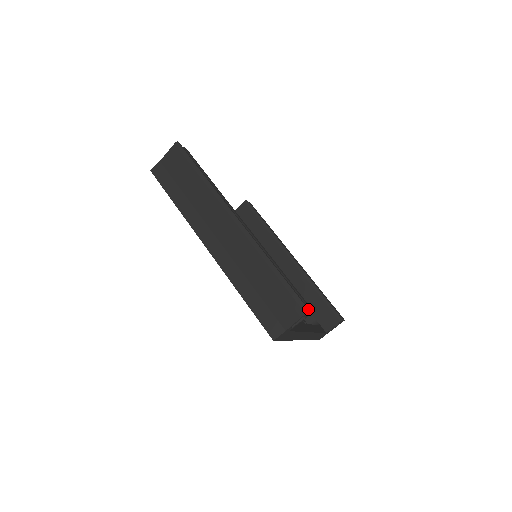
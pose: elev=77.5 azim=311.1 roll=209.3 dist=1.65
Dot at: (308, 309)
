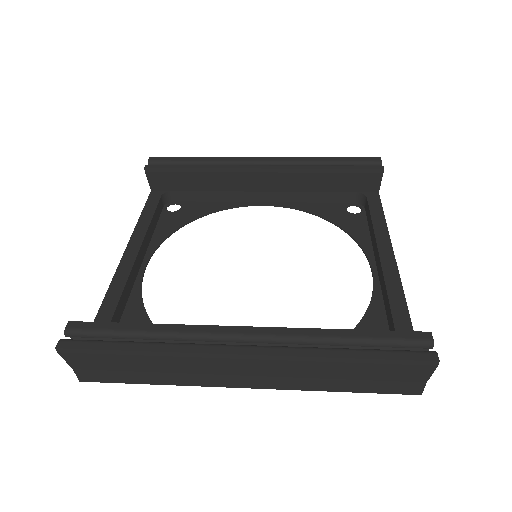
Dot at: (436, 361)
